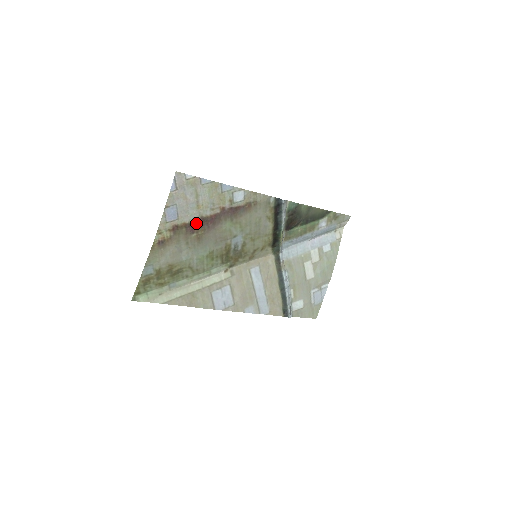
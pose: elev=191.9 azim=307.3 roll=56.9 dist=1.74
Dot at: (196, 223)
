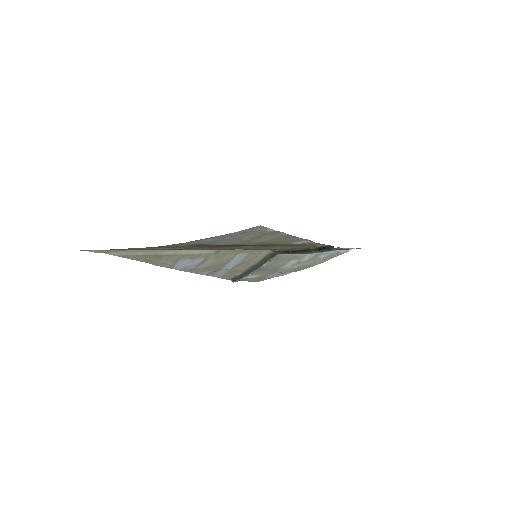
Dot at: (227, 245)
